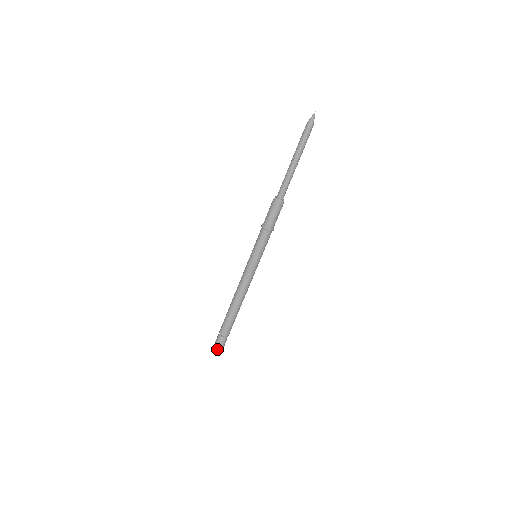
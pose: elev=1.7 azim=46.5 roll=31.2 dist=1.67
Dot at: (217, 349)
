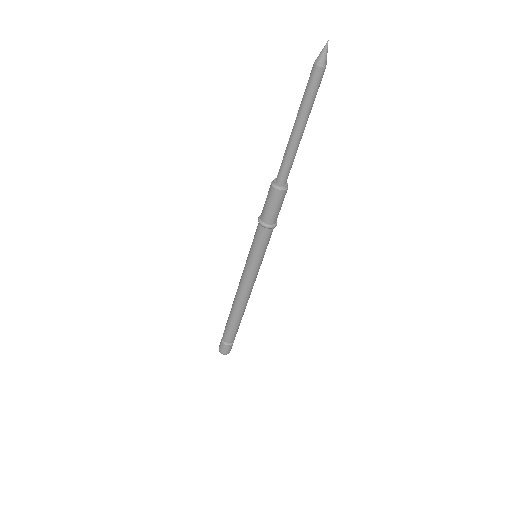
Dot at: (221, 352)
